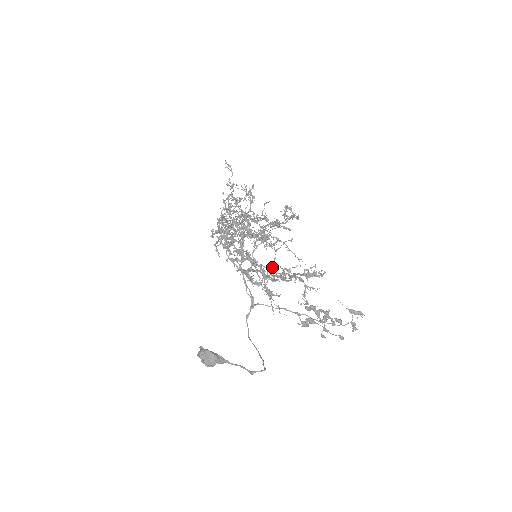
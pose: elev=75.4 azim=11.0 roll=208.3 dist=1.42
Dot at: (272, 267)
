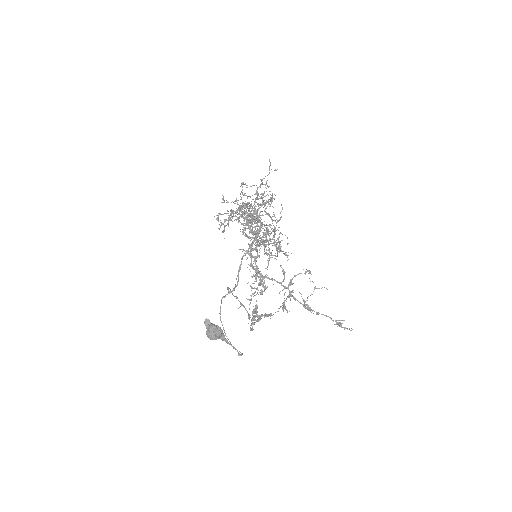
Dot at: occluded
